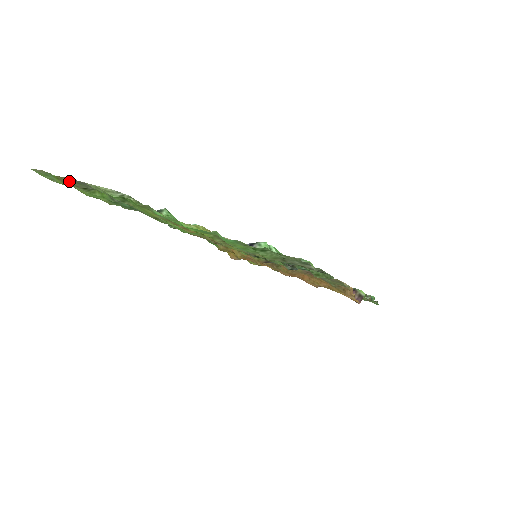
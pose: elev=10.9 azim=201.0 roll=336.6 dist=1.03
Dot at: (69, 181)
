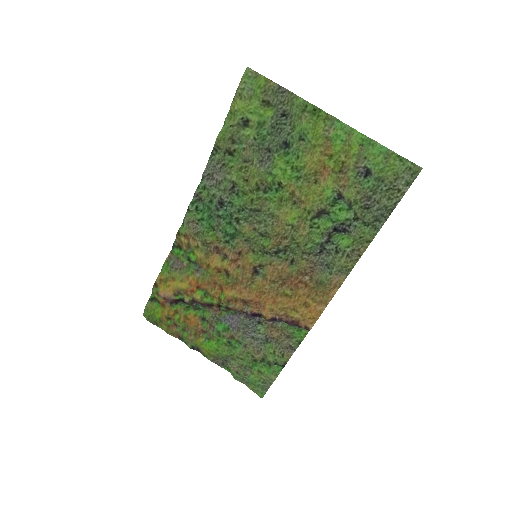
Dot at: (269, 88)
